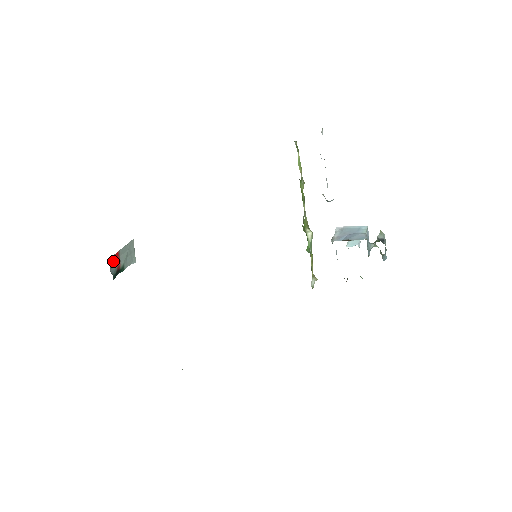
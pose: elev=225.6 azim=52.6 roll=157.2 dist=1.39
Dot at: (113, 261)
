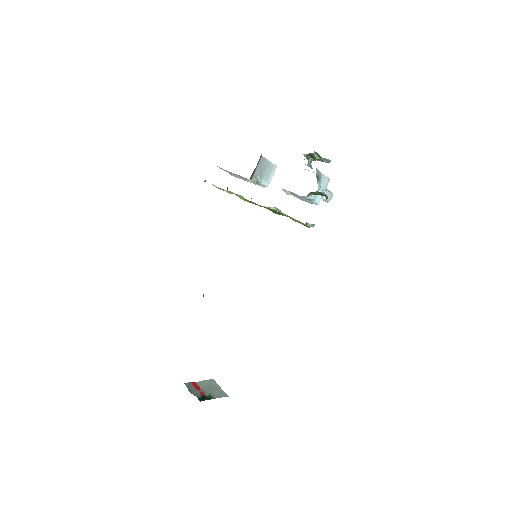
Dot at: (191, 388)
